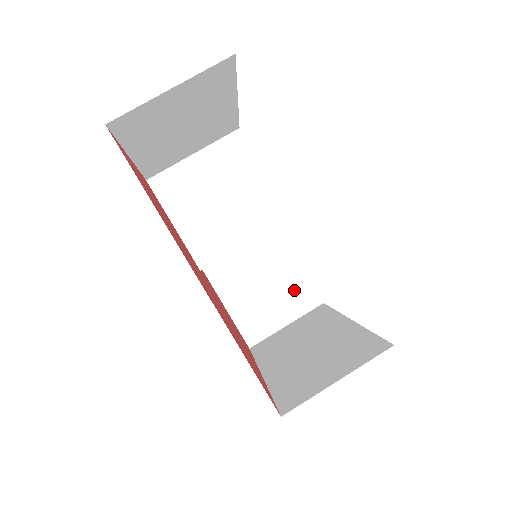
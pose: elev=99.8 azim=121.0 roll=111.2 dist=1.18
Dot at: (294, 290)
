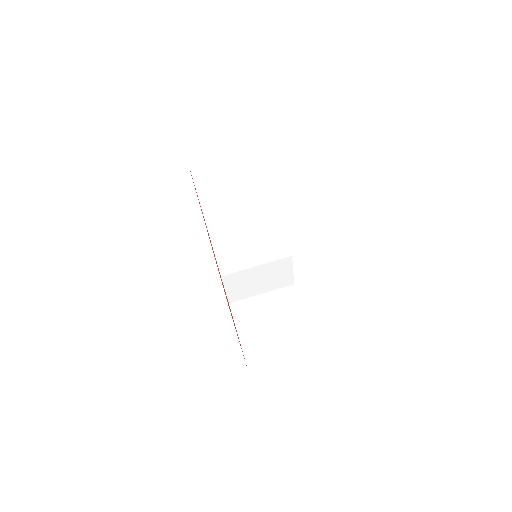
Dot at: (297, 335)
